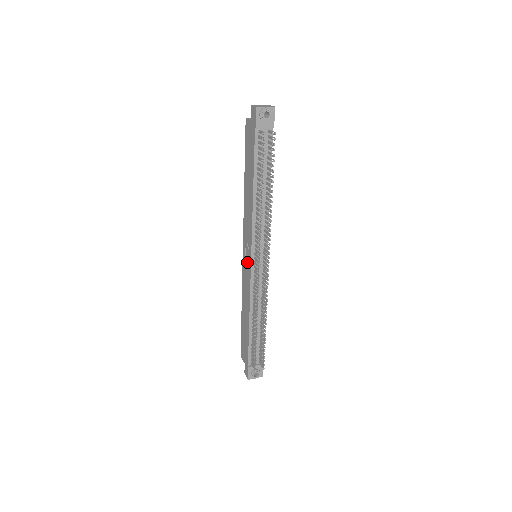
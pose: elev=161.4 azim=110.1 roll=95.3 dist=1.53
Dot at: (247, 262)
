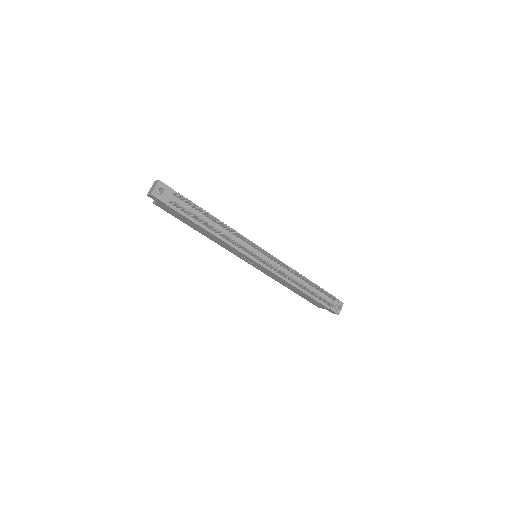
Dot at: (256, 265)
